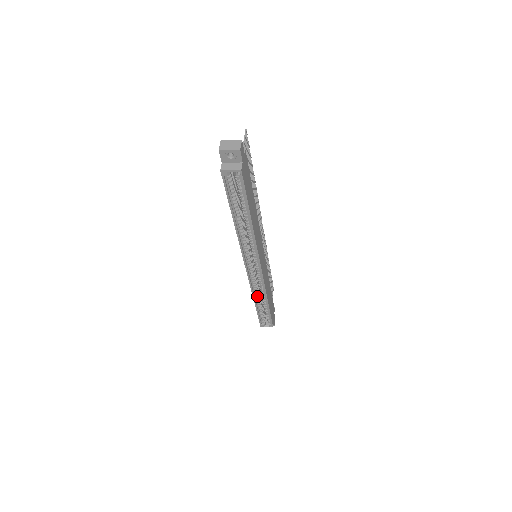
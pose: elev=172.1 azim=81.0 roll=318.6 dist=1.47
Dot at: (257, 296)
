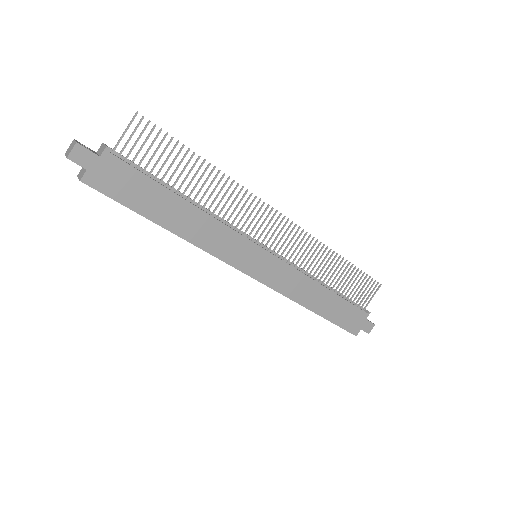
Dot at: occluded
